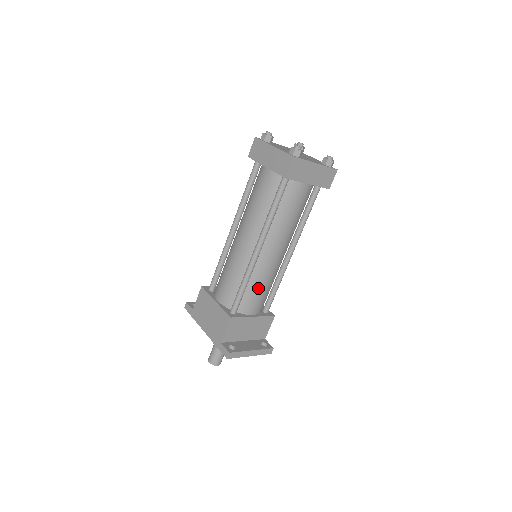
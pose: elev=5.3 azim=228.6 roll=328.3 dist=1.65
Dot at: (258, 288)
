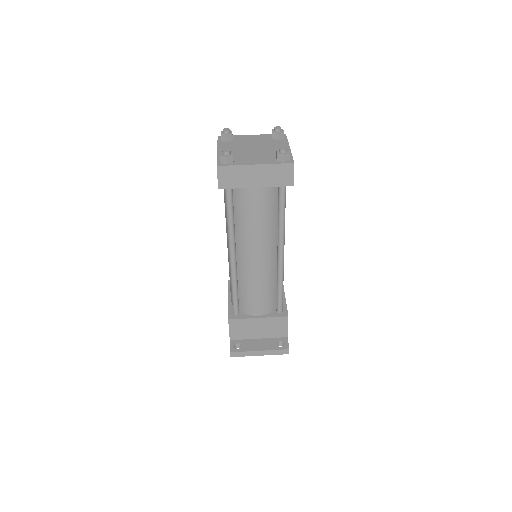
Dot at: (252, 292)
